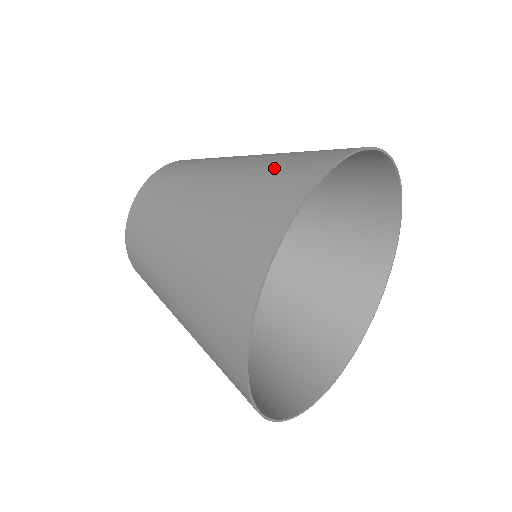
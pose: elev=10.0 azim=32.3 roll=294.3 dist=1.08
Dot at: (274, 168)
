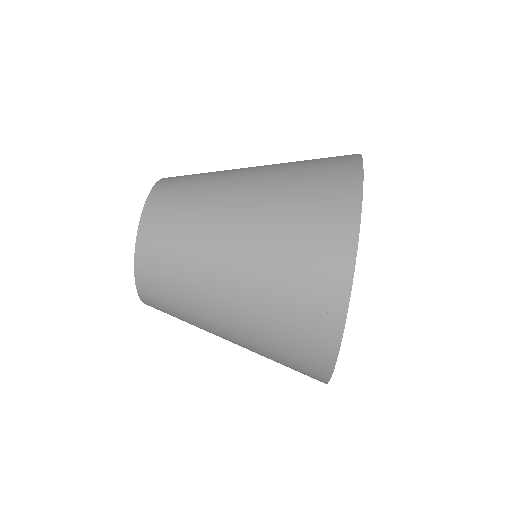
Dot at: (294, 251)
